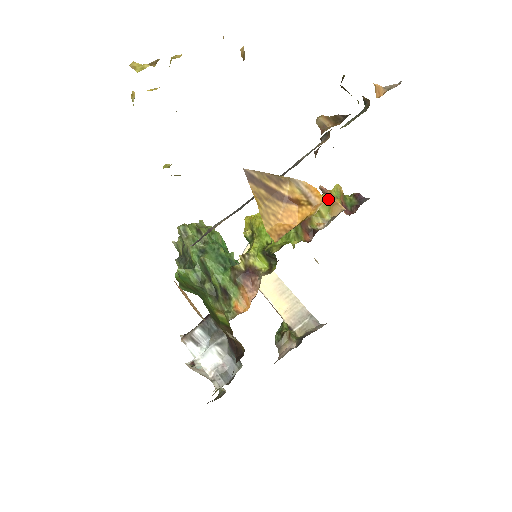
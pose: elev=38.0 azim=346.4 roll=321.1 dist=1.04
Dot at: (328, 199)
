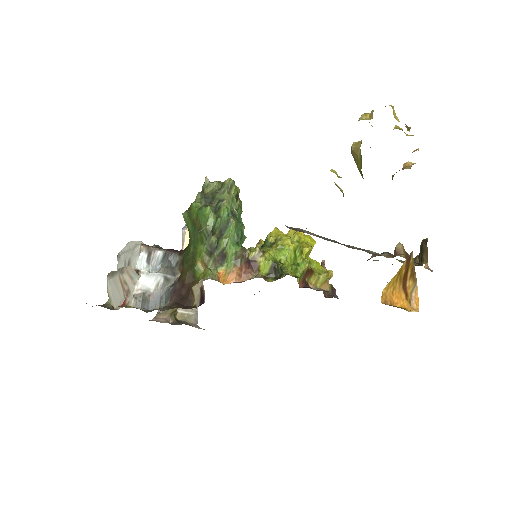
Dot at: occluded
